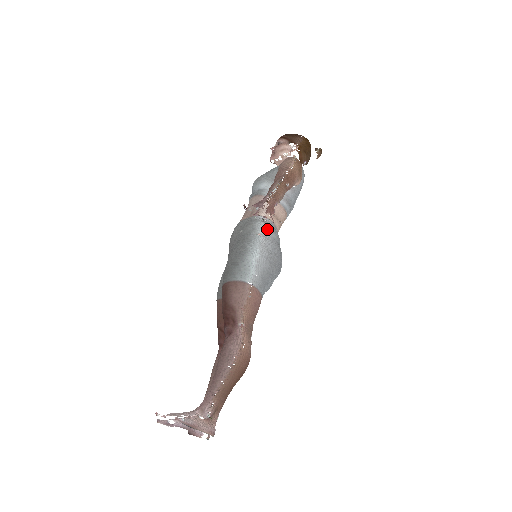
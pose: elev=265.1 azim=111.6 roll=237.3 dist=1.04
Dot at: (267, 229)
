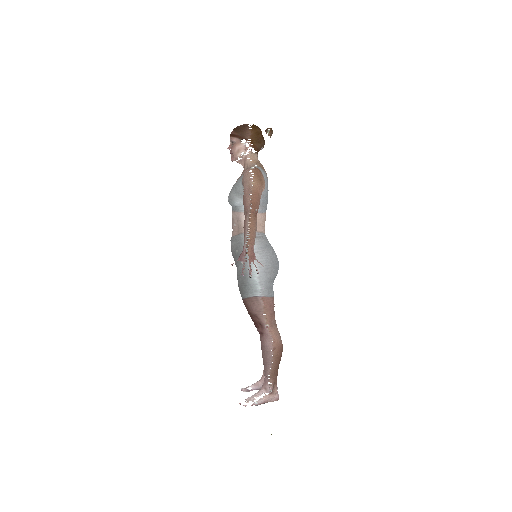
Dot at: (255, 245)
